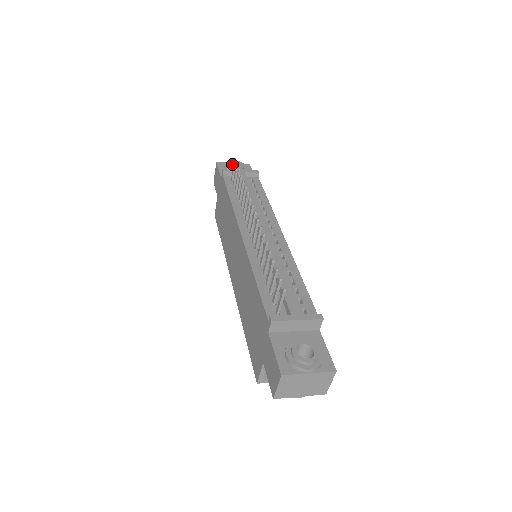
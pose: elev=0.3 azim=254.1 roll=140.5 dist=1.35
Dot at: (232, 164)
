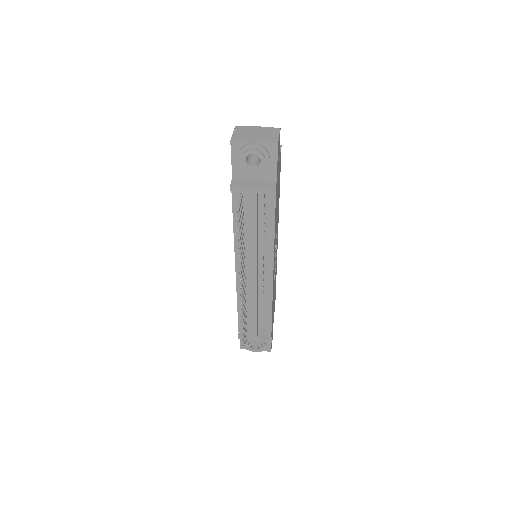
Dot at: (250, 152)
